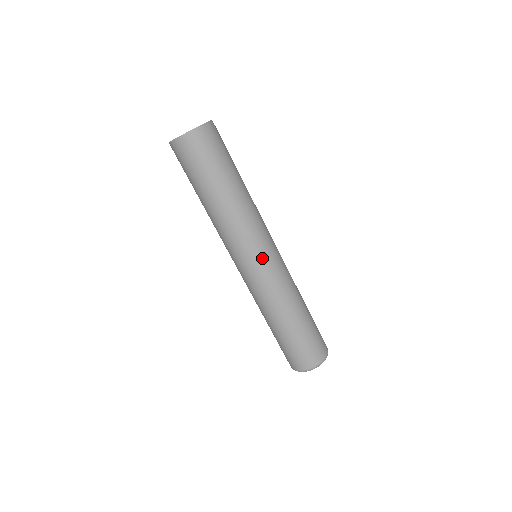
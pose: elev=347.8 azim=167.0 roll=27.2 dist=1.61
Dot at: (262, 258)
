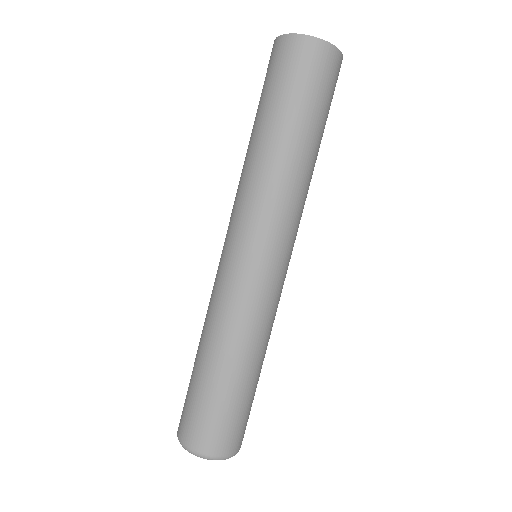
Dot at: (253, 255)
